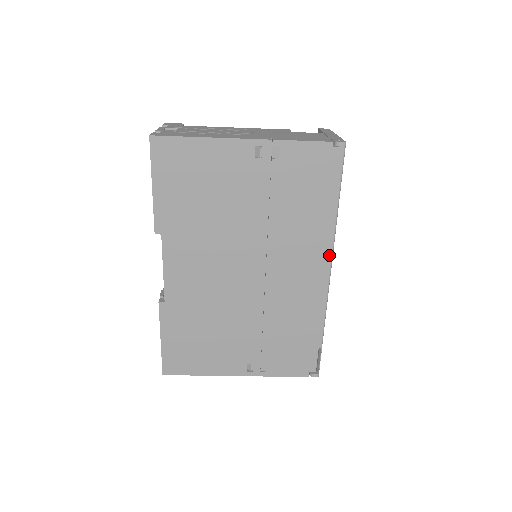
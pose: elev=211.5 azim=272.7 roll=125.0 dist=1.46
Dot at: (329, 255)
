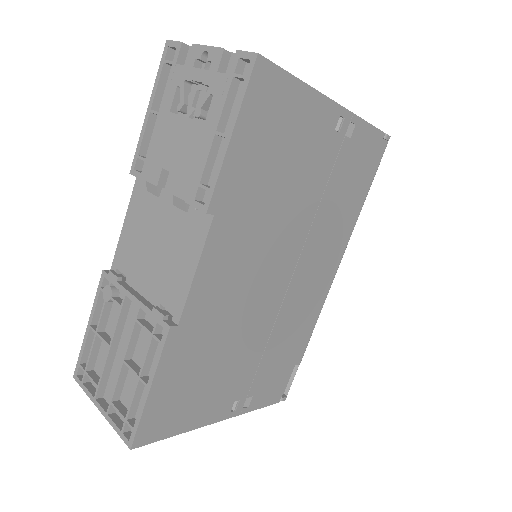
Dot at: (341, 257)
